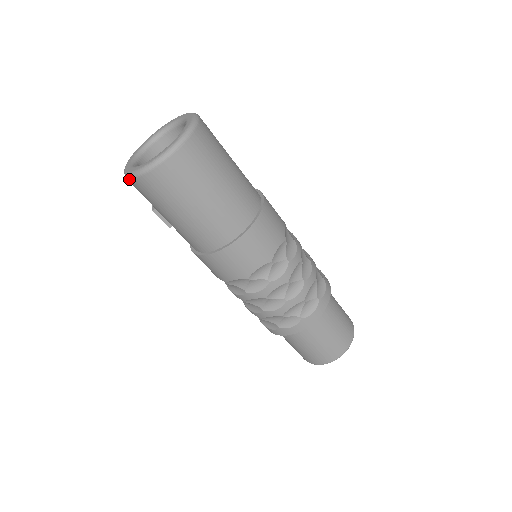
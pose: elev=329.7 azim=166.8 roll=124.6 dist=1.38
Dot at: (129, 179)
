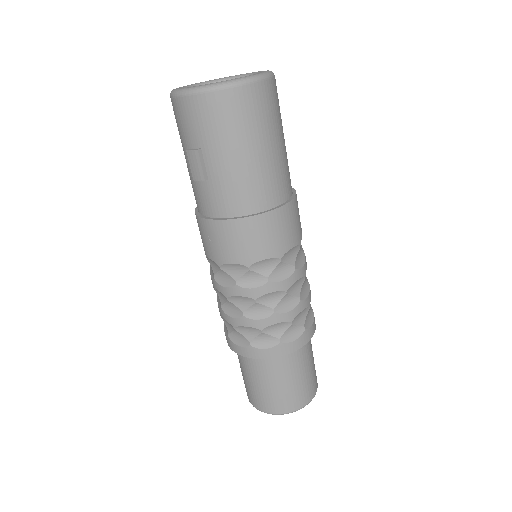
Dot at: (204, 92)
